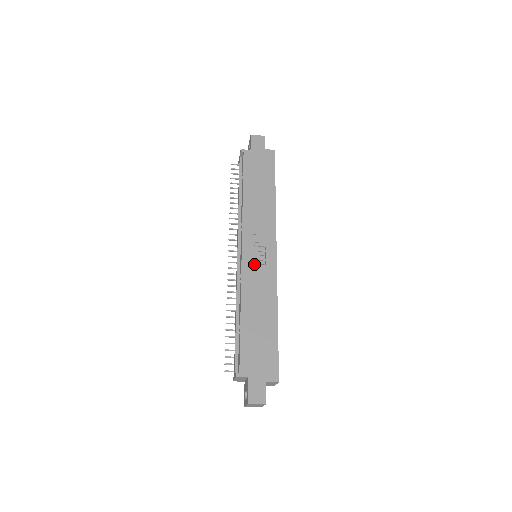
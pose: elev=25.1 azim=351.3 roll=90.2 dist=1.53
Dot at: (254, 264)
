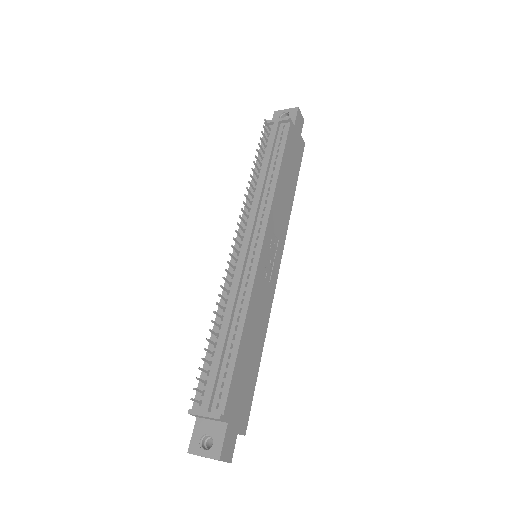
Dot at: (264, 271)
